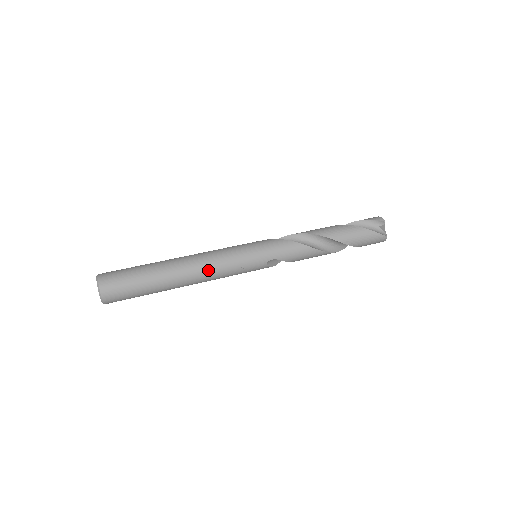
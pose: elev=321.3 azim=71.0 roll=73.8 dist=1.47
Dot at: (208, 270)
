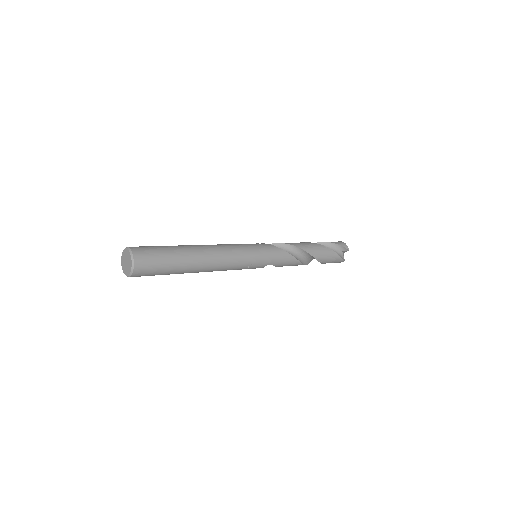
Dot at: (223, 265)
